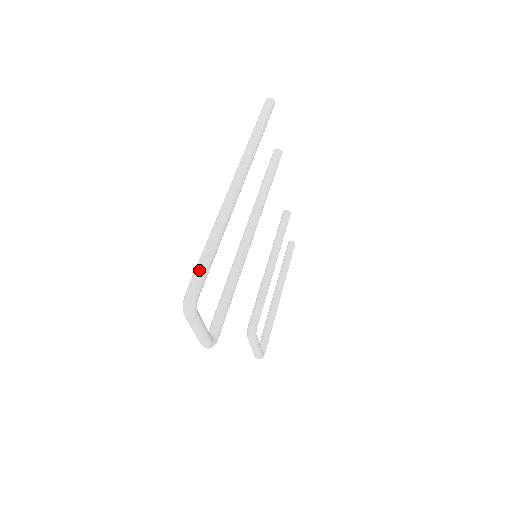
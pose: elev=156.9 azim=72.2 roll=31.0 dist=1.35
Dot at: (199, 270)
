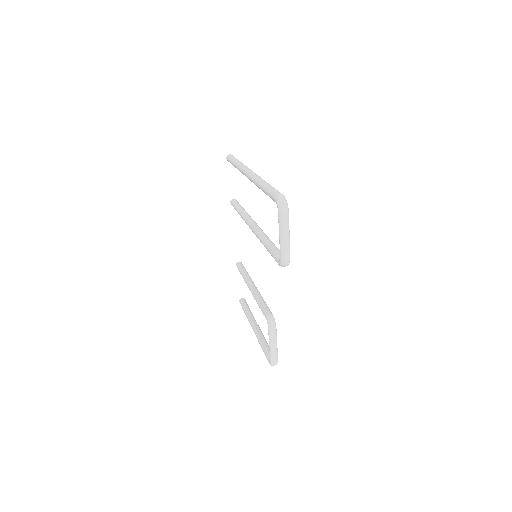
Dot at: (274, 189)
